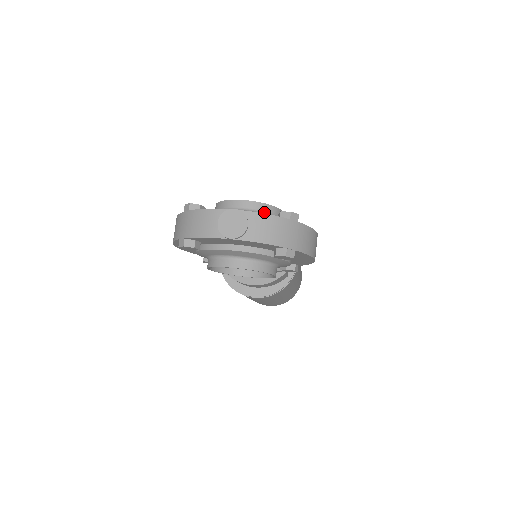
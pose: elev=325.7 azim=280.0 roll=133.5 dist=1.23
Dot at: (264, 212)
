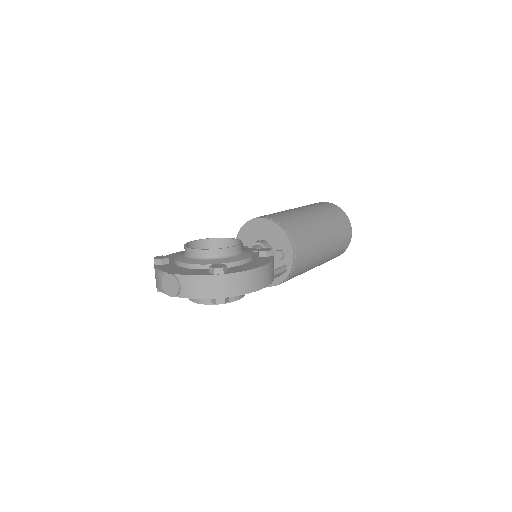
Dot at: (210, 257)
